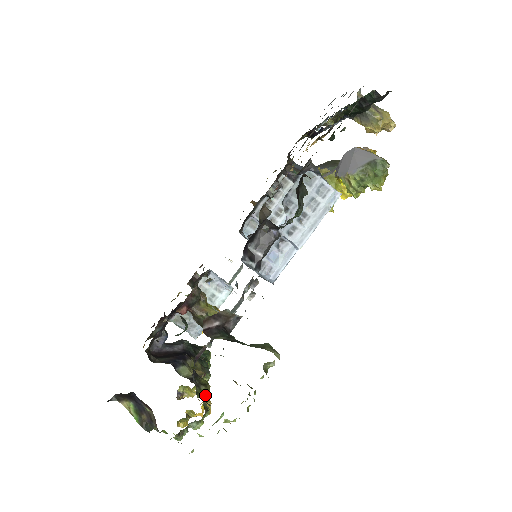
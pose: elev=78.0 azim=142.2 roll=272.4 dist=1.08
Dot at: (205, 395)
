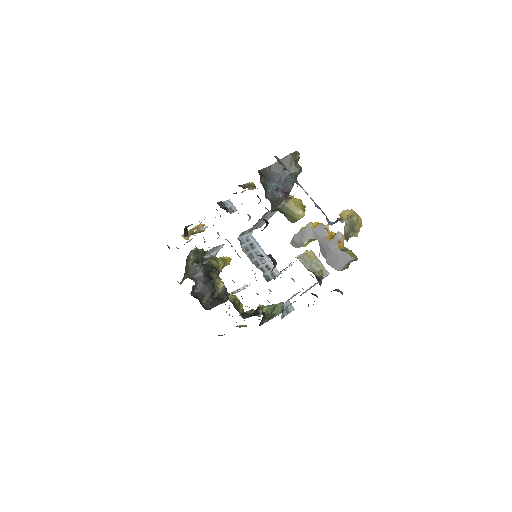
Dot at: (241, 307)
